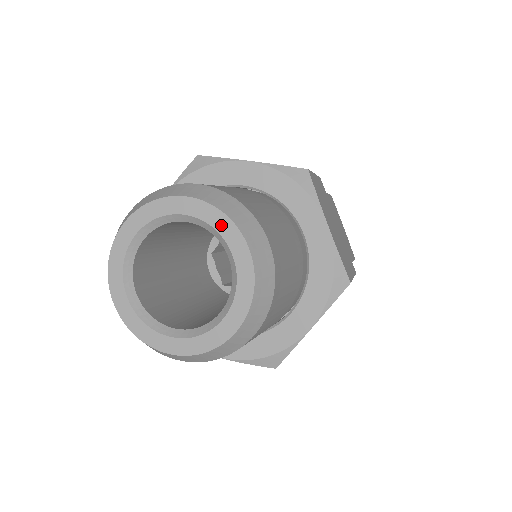
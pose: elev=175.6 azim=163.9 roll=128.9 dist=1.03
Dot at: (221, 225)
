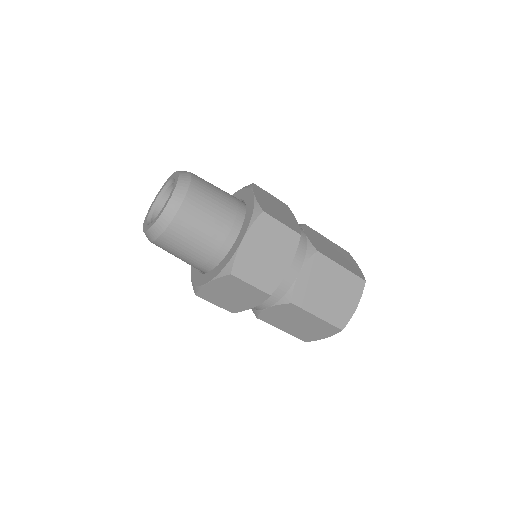
Dot at: (162, 188)
